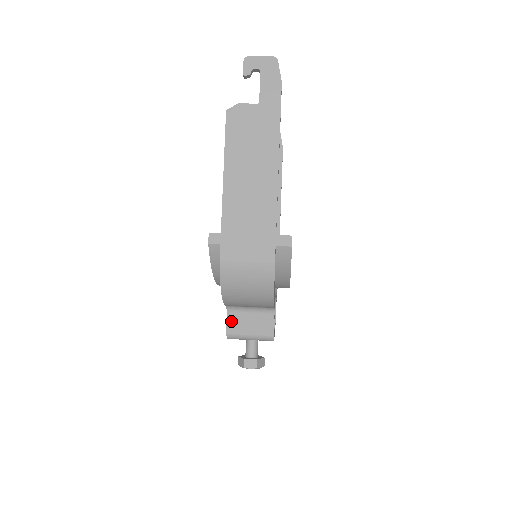
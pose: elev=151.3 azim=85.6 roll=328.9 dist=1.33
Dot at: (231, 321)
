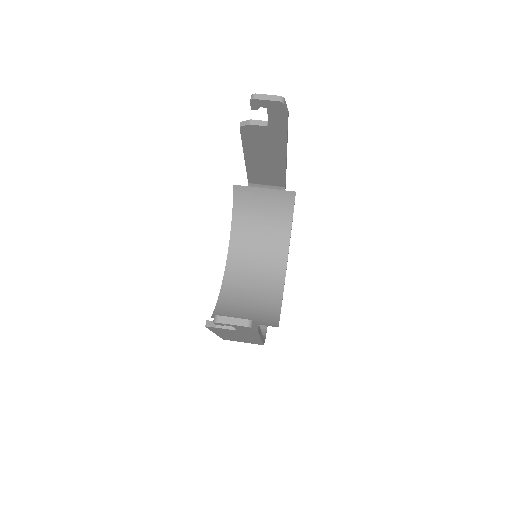
Dot at: occluded
